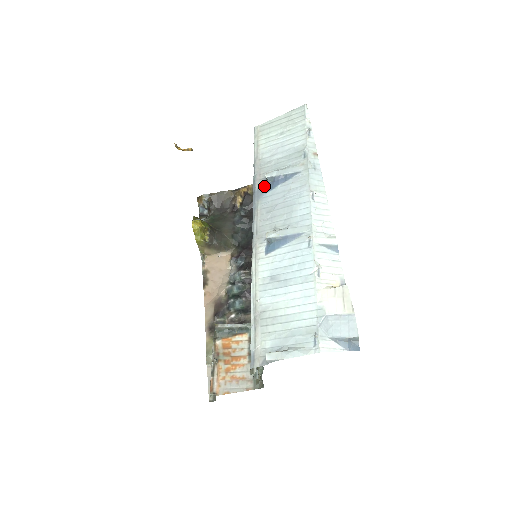
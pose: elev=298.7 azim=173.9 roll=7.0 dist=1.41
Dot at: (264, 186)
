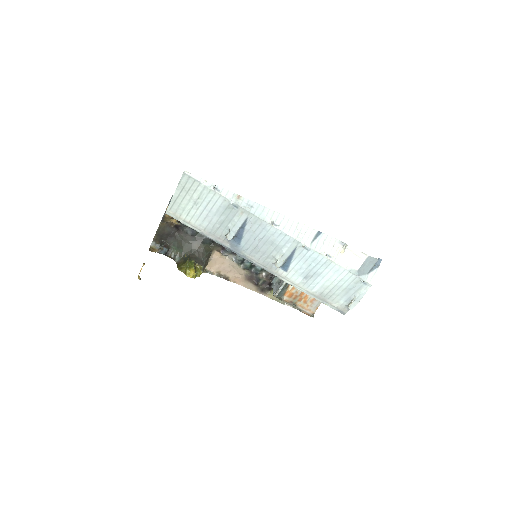
Dot at: (233, 242)
